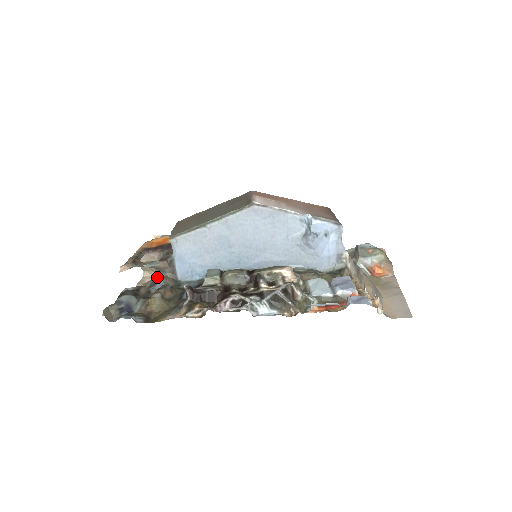
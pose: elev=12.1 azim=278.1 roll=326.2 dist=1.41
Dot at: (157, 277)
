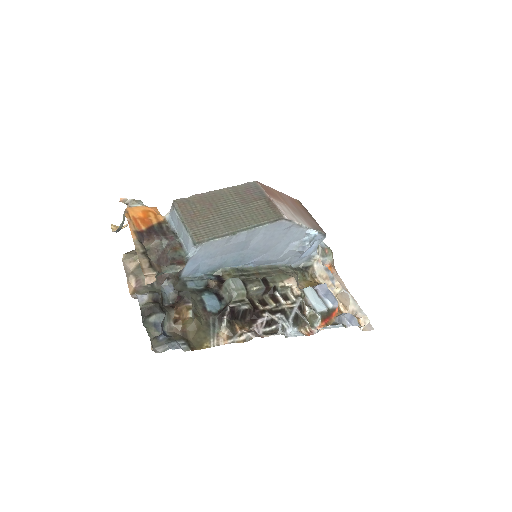
Dot at: occluded
